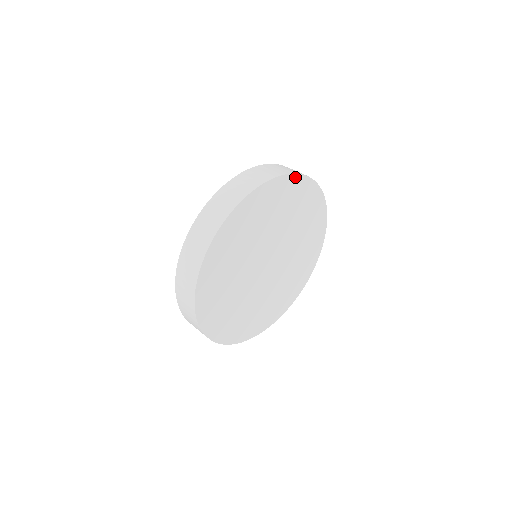
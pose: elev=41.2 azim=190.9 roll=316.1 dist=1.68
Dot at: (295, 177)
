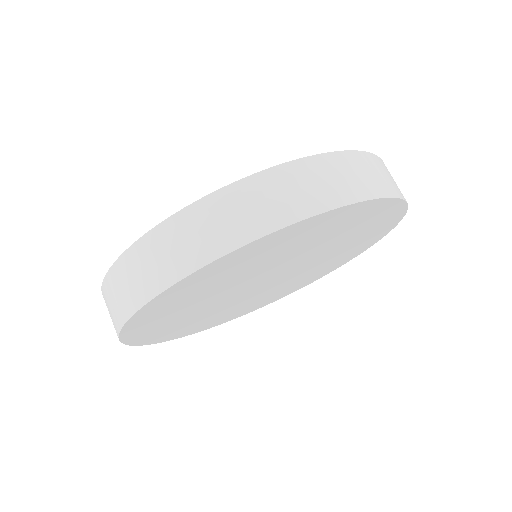
Dot at: (399, 204)
